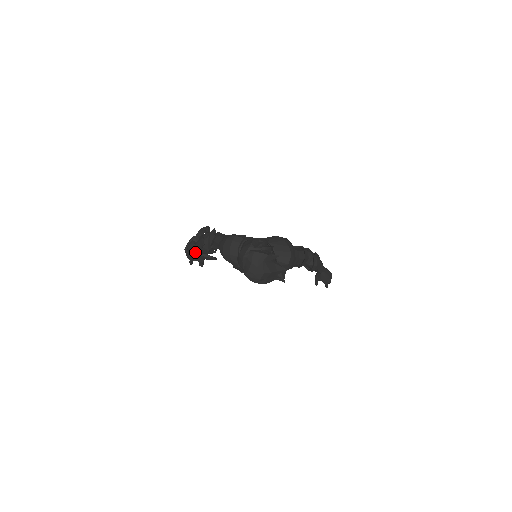
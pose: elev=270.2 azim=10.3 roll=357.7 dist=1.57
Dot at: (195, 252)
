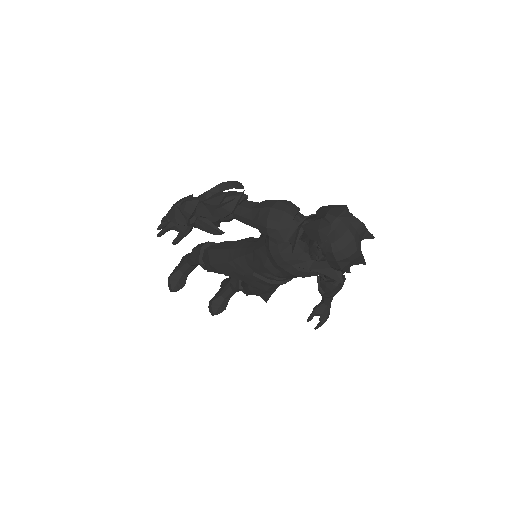
Dot at: (198, 212)
